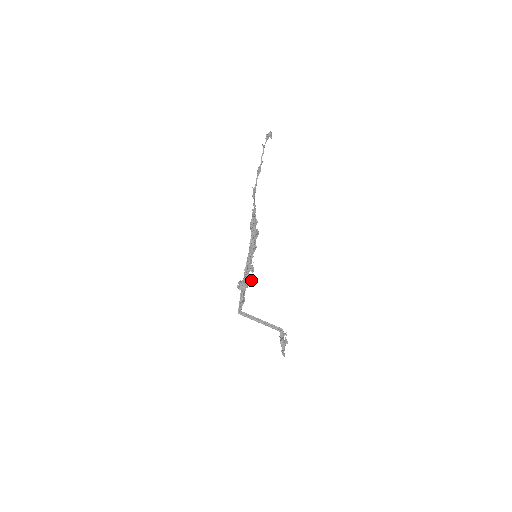
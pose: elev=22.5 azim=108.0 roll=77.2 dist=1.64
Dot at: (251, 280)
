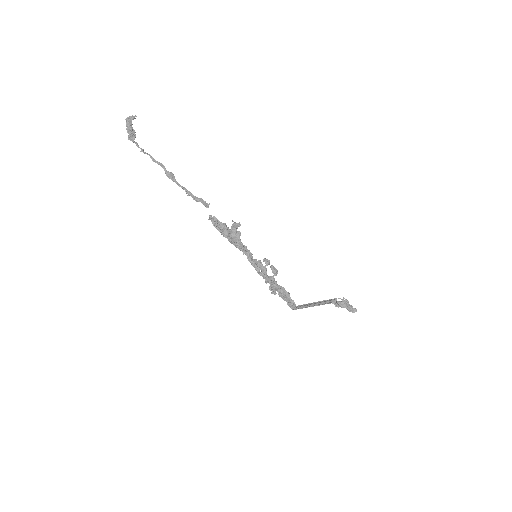
Dot at: (275, 273)
